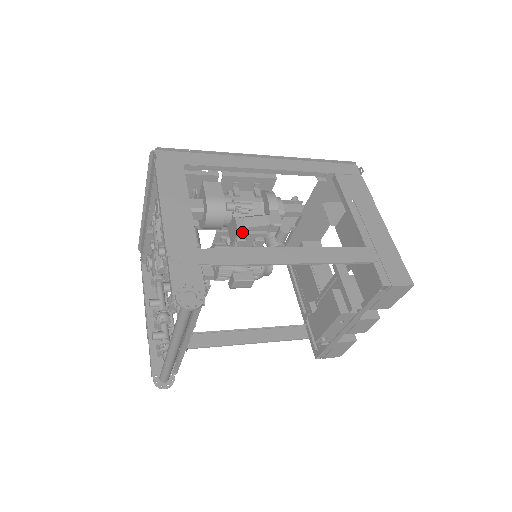
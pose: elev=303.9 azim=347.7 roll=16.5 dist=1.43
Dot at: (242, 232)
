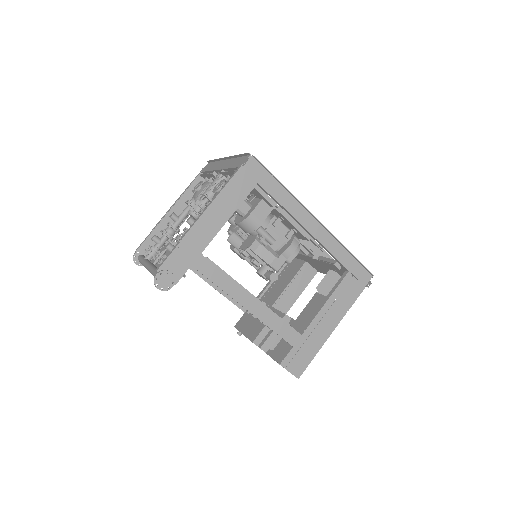
Dot at: (250, 251)
